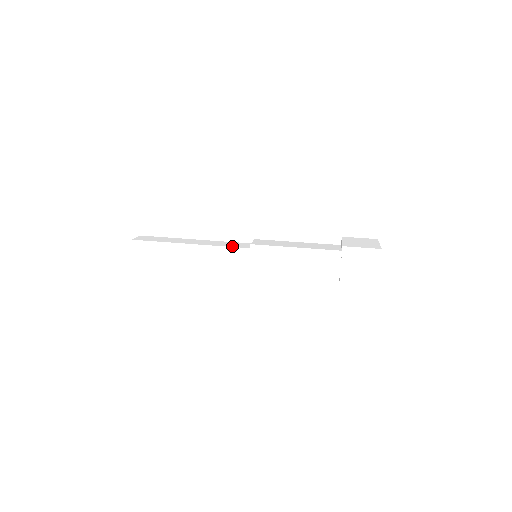
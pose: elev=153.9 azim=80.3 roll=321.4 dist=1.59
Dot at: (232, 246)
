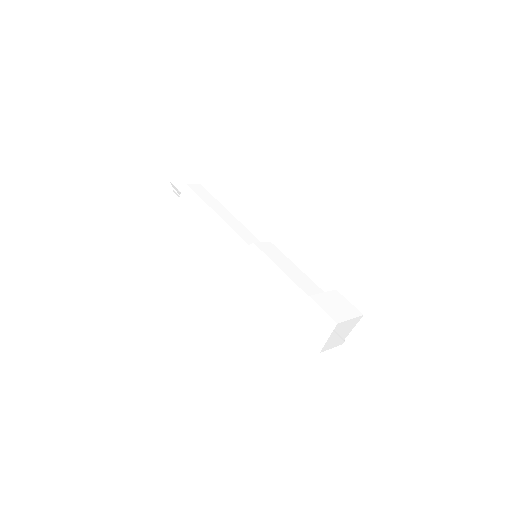
Dot at: (240, 235)
